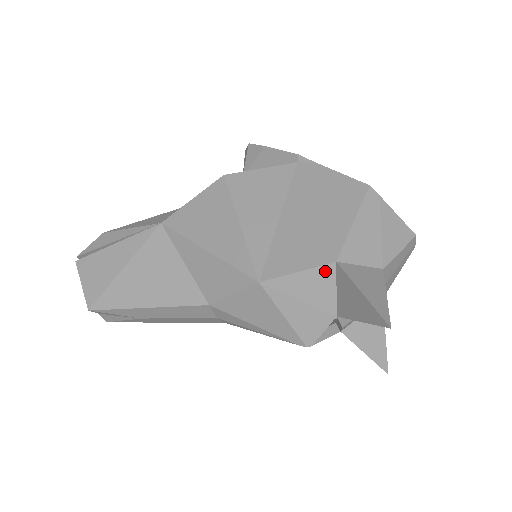
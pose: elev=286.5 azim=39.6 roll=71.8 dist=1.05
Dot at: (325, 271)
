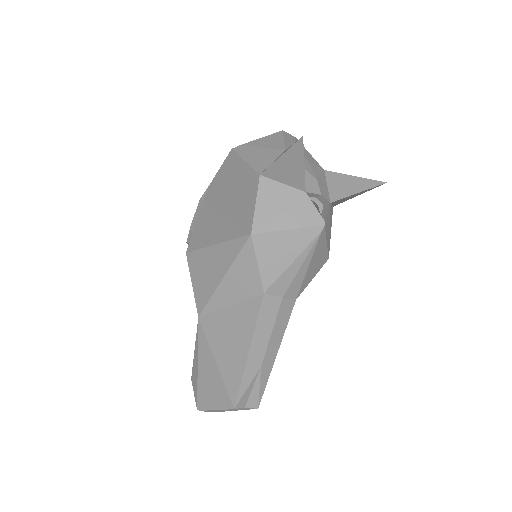
Dot at: (264, 185)
